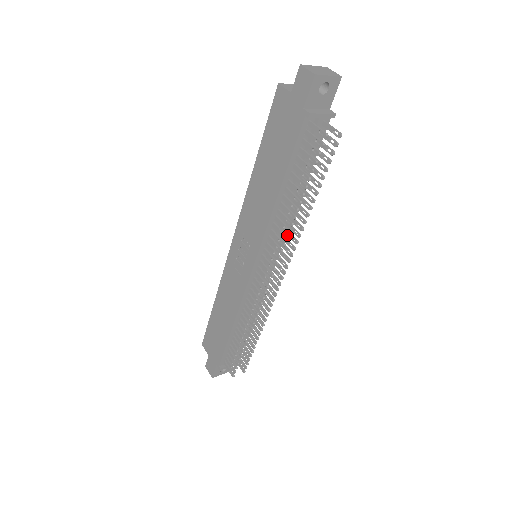
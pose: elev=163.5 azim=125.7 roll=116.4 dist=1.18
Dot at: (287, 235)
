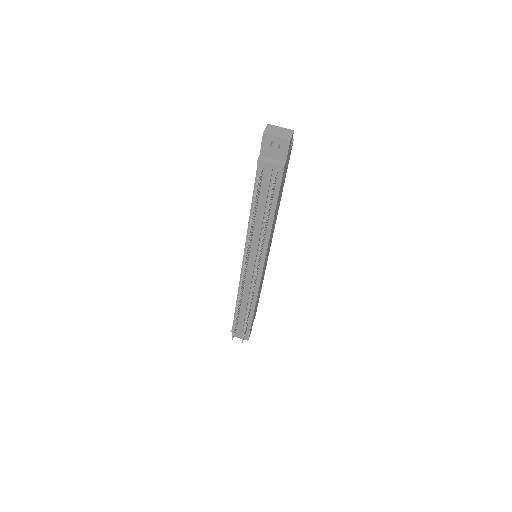
Dot at: occluded
